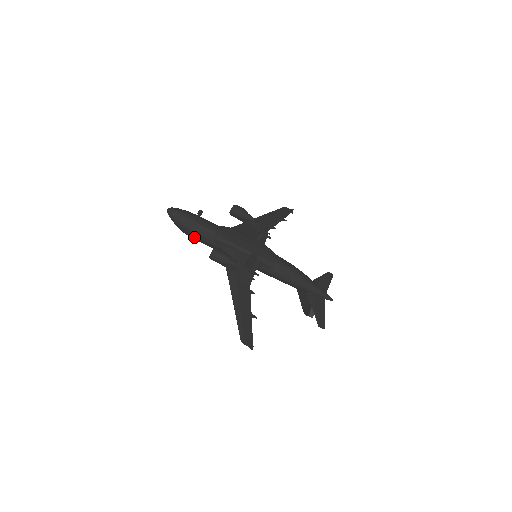
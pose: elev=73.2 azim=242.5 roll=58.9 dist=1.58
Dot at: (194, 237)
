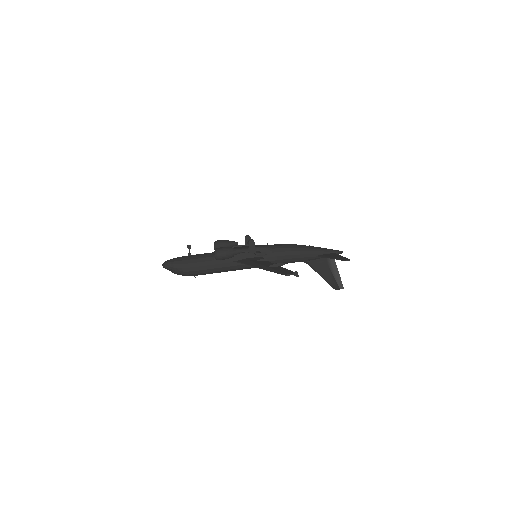
Dot at: (196, 269)
